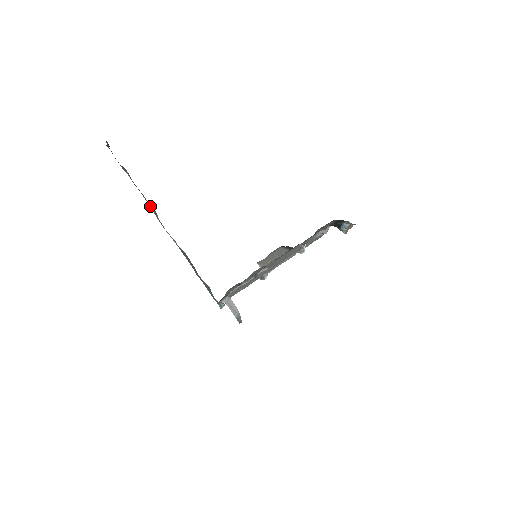
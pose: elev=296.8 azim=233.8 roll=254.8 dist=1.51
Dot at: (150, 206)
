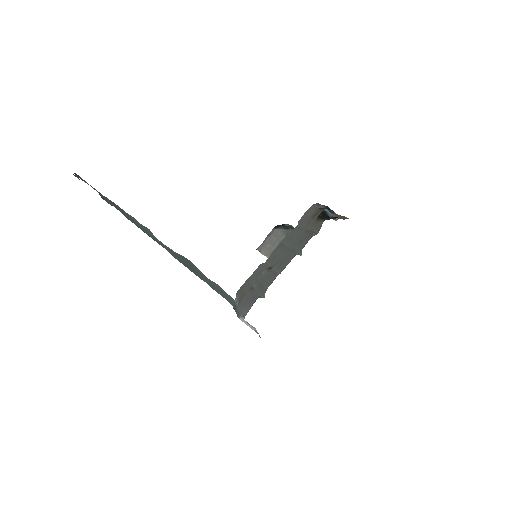
Dot at: (141, 227)
